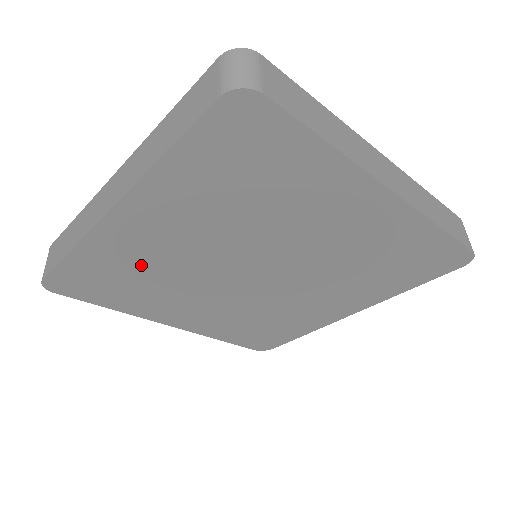
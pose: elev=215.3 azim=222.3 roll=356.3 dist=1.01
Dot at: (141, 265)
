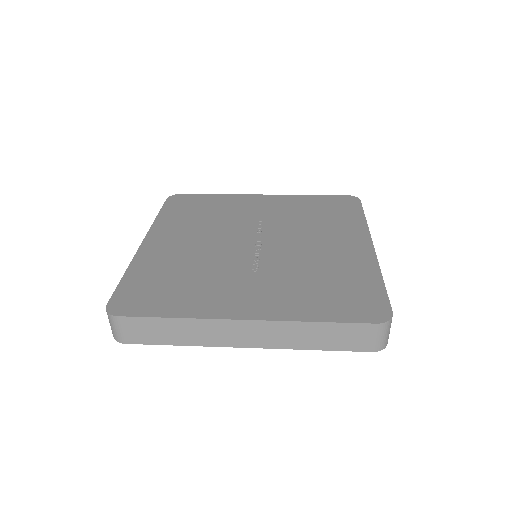
Dot at: occluded
